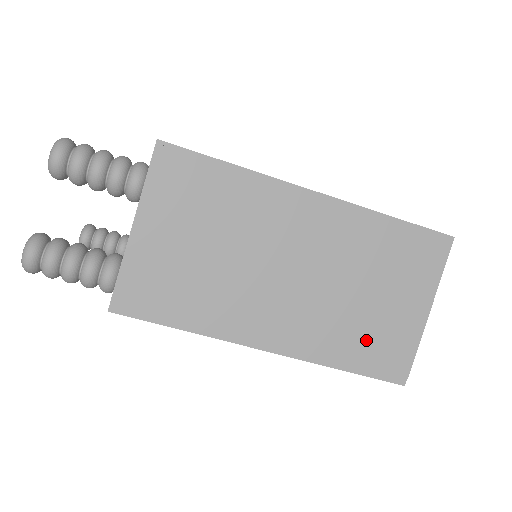
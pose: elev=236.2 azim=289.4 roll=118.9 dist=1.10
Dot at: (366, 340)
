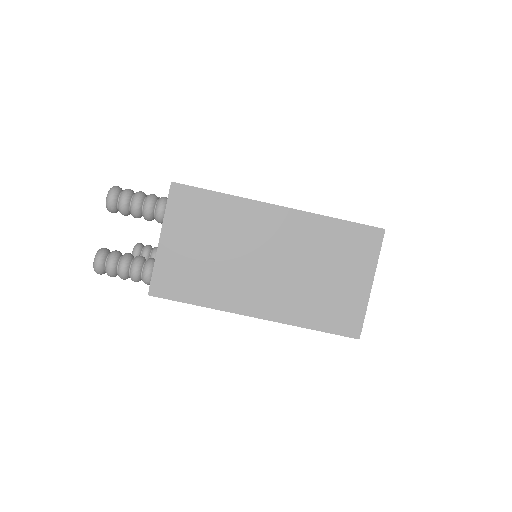
Dot at: (326, 307)
